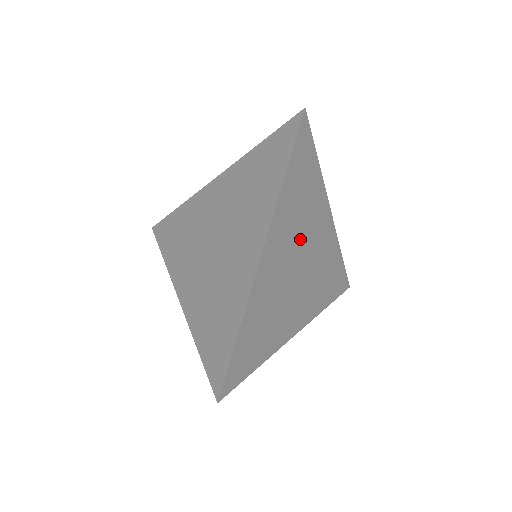
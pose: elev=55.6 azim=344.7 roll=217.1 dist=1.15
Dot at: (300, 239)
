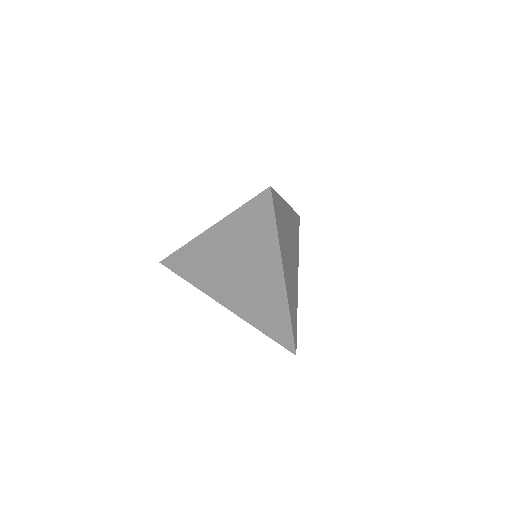
Dot at: (287, 243)
